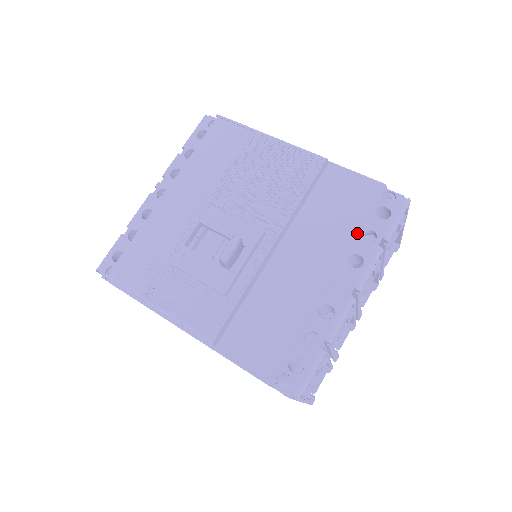
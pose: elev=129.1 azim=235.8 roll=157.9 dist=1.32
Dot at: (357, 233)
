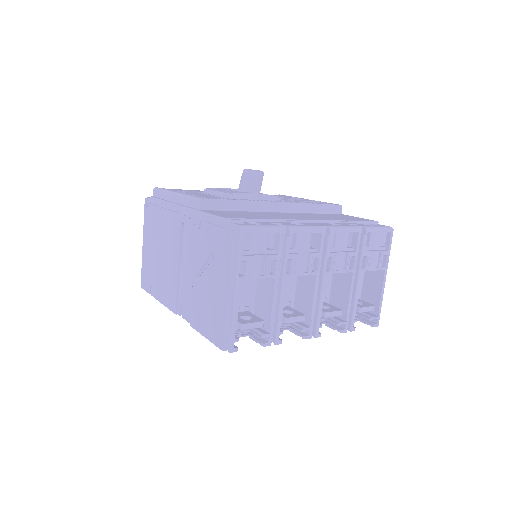
Dot at: (345, 220)
